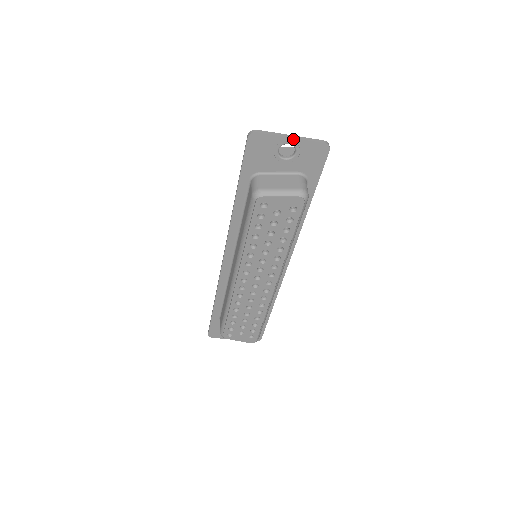
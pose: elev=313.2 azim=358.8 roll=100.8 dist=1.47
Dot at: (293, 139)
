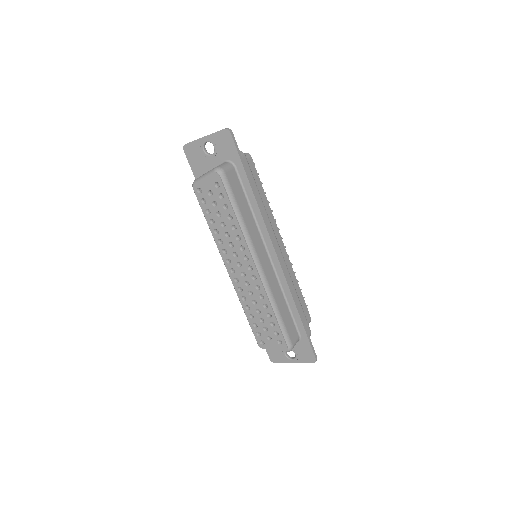
Dot at: (206, 137)
